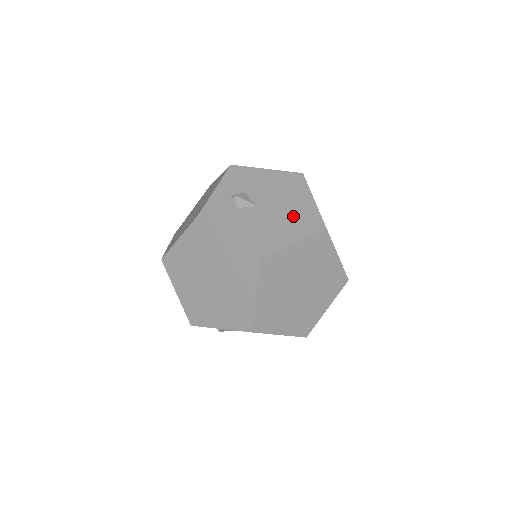
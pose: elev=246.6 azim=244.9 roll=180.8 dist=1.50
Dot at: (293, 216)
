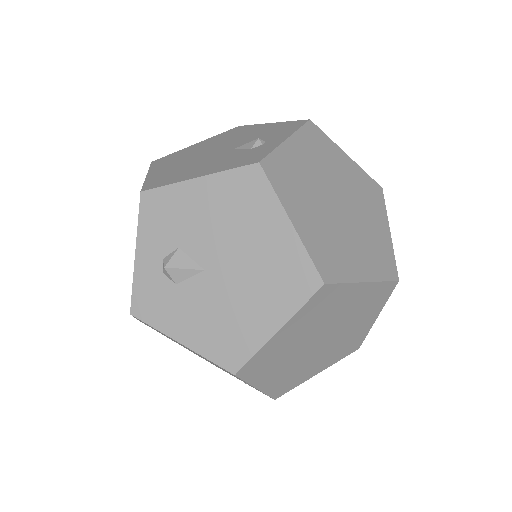
Dot at: (263, 274)
